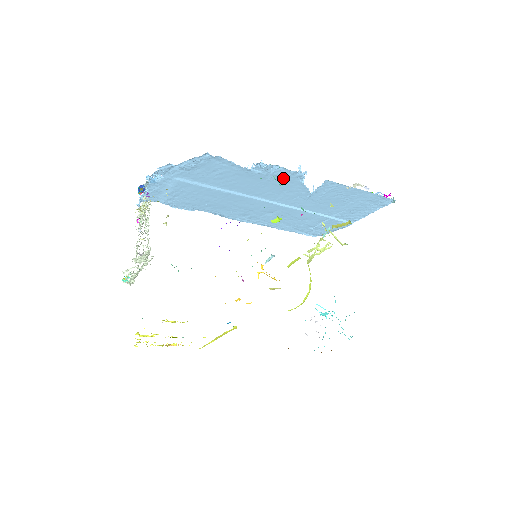
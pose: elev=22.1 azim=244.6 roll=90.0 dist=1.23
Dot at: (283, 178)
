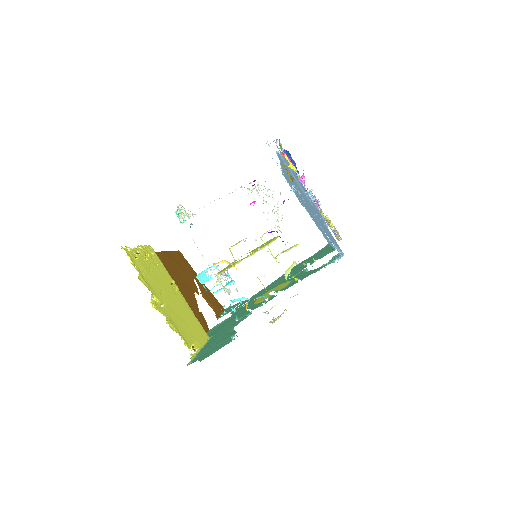
Dot at: occluded
